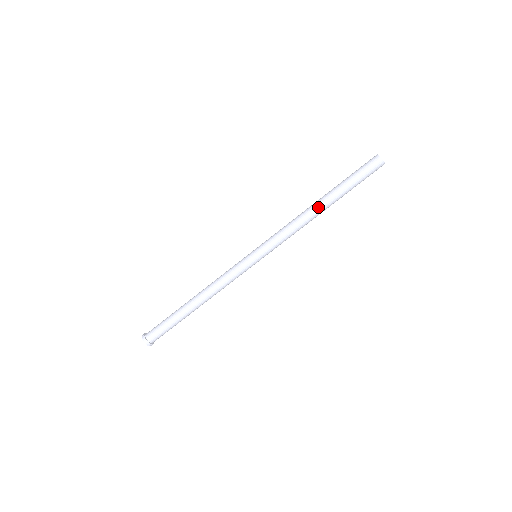
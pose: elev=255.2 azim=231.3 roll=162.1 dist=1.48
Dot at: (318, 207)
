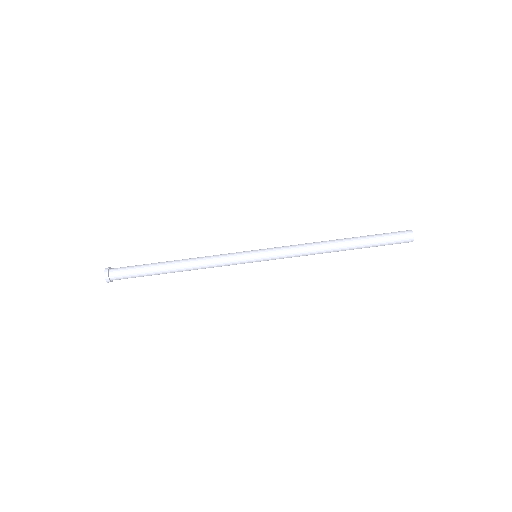
Dot at: (336, 241)
